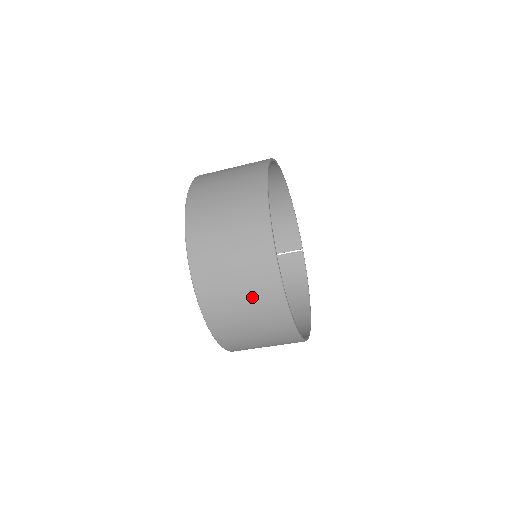
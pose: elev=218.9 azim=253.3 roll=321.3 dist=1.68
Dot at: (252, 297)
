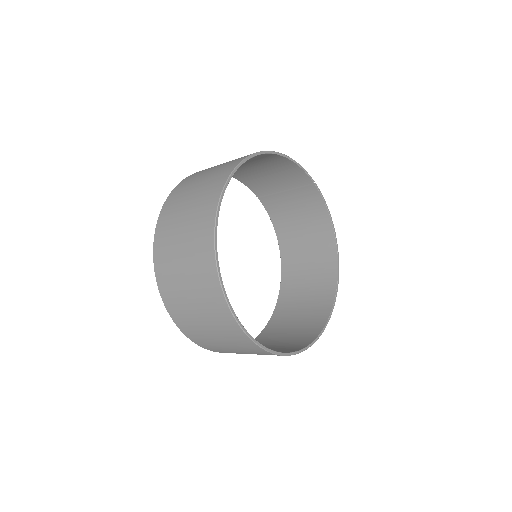
Dot at: occluded
